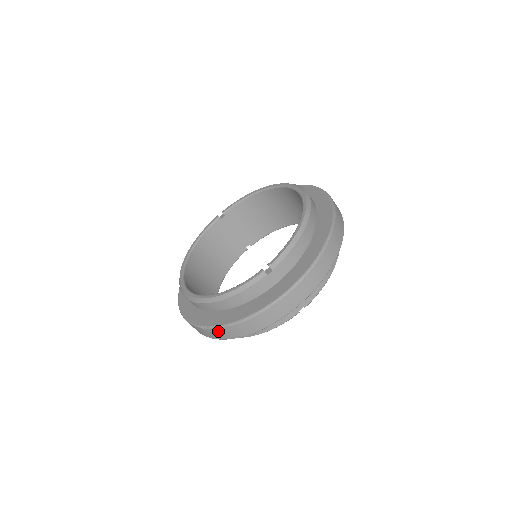
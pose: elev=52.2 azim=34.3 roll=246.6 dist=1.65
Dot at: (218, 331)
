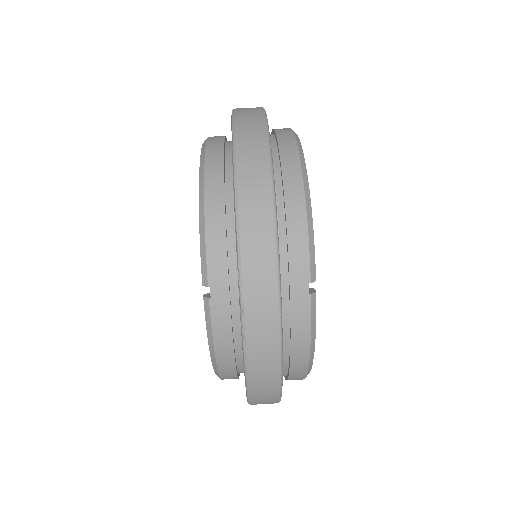
Dot at: (256, 400)
